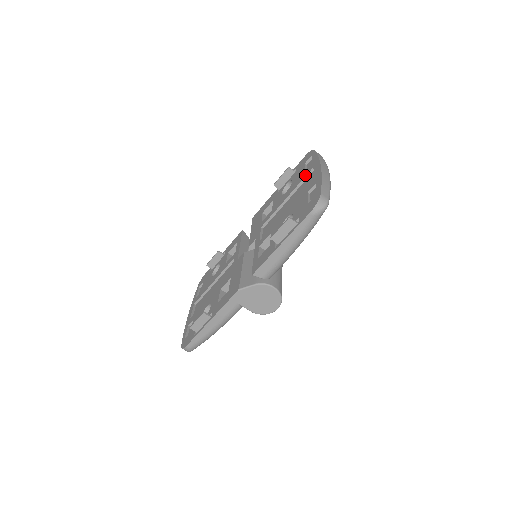
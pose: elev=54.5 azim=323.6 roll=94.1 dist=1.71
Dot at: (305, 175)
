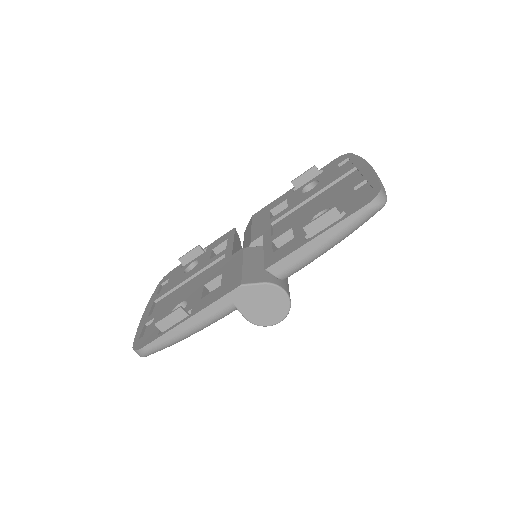
Dot at: (342, 173)
